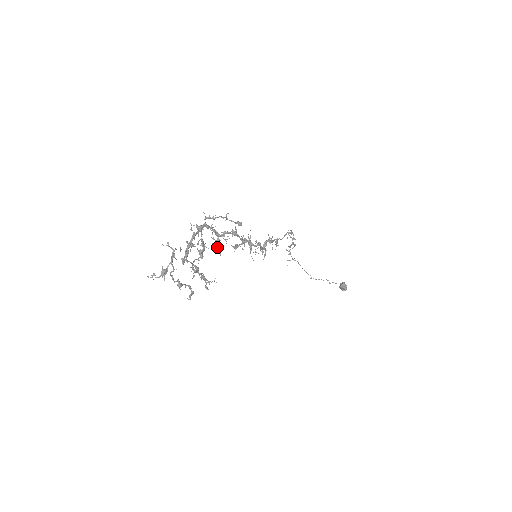
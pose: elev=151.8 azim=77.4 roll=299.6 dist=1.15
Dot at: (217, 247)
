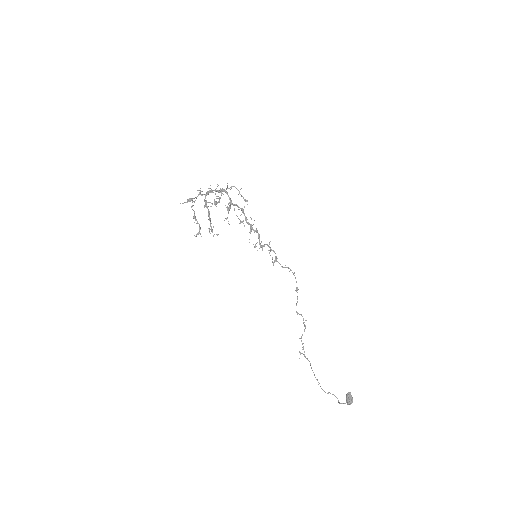
Dot at: (227, 209)
